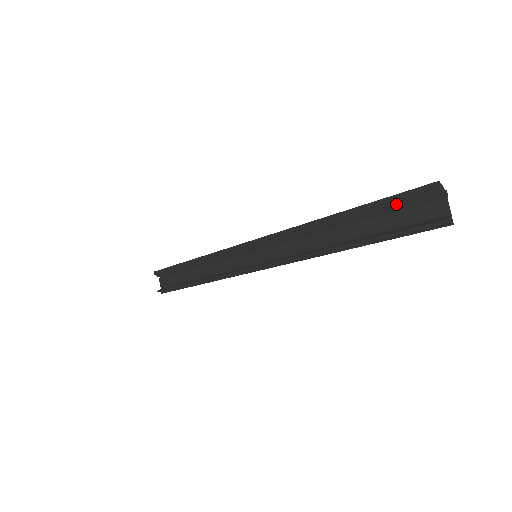
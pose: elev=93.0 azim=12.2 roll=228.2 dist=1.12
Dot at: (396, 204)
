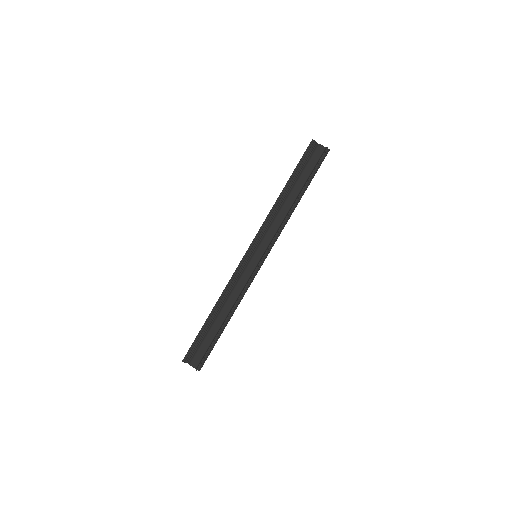
Dot at: (304, 162)
